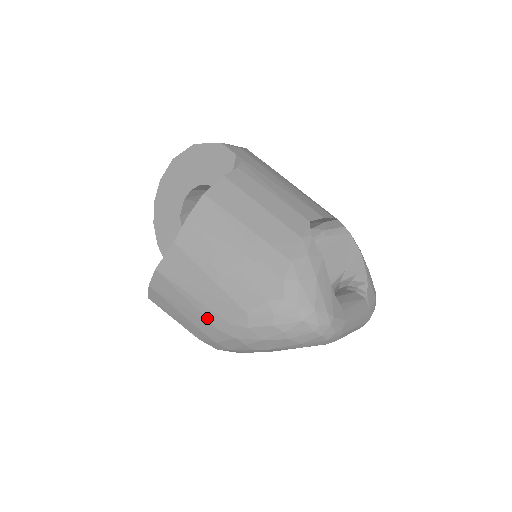
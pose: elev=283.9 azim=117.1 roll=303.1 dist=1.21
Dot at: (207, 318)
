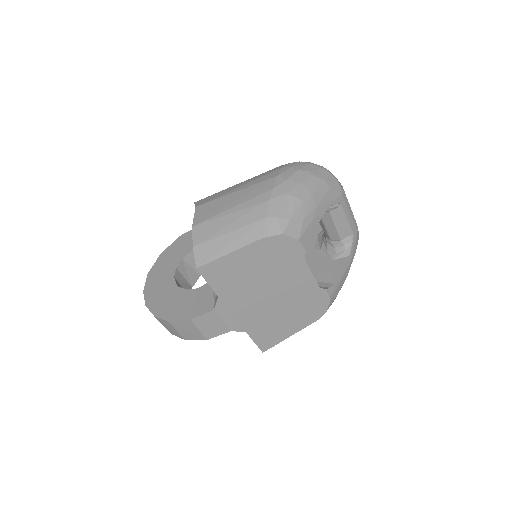
Dot at: (256, 204)
